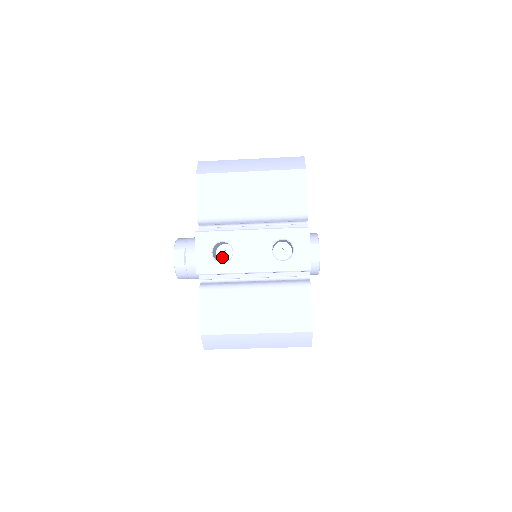
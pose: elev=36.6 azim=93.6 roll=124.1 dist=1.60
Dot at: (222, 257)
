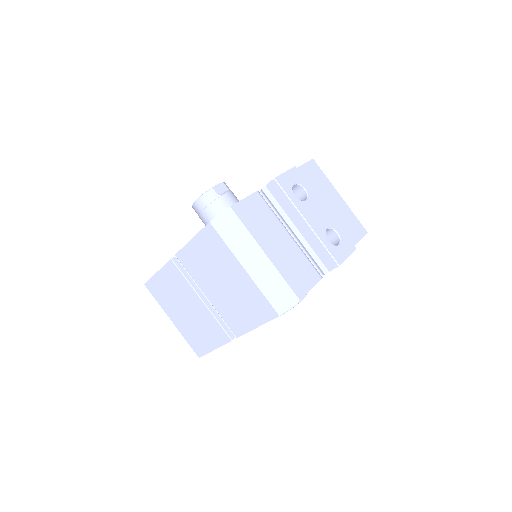
Dot at: occluded
